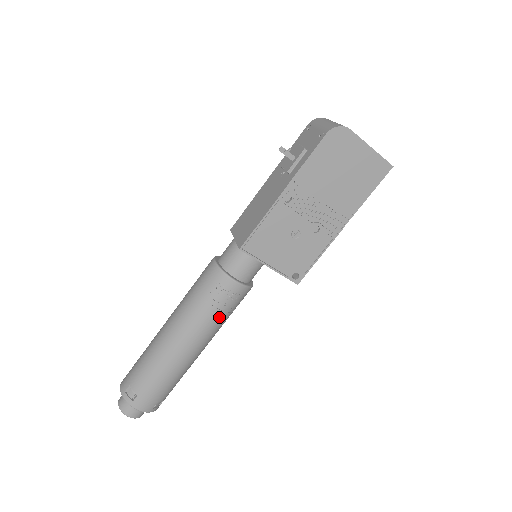
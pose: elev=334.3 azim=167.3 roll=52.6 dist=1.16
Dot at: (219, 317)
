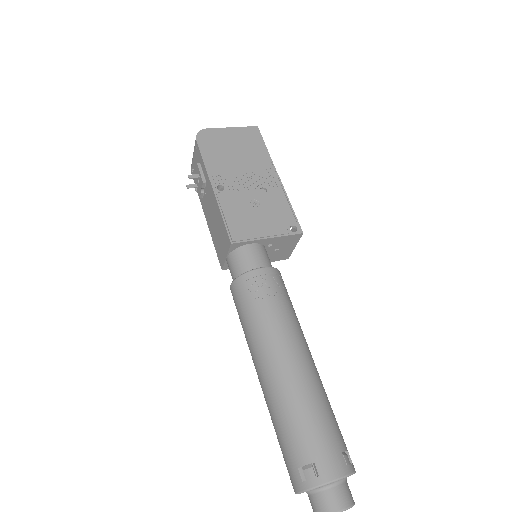
Dot at: (283, 308)
